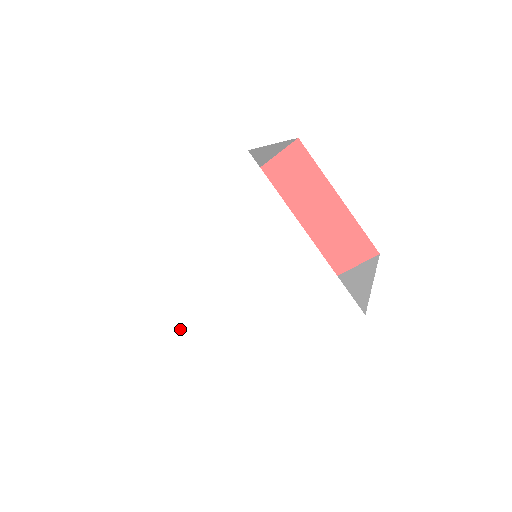
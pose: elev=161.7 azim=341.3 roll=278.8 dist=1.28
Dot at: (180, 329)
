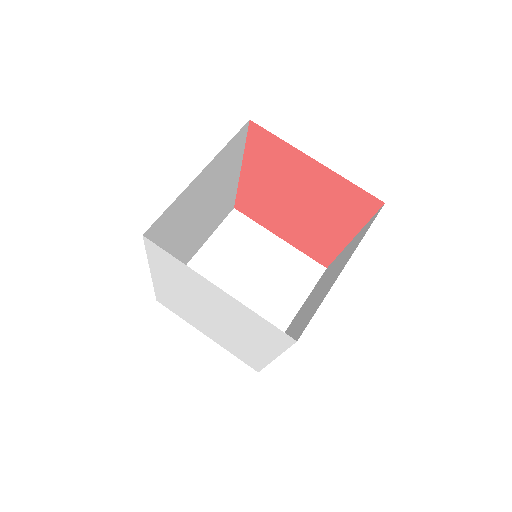
Dot at: (217, 338)
